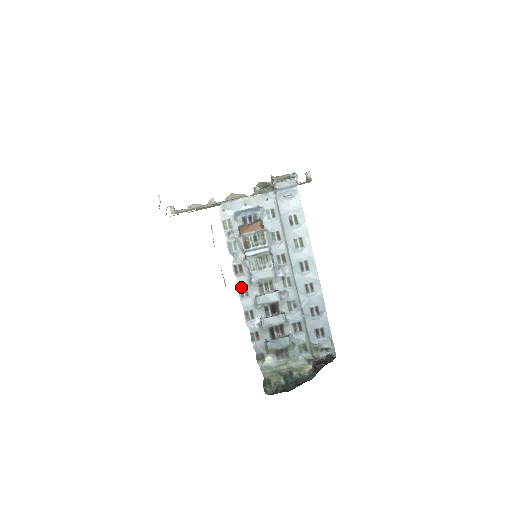
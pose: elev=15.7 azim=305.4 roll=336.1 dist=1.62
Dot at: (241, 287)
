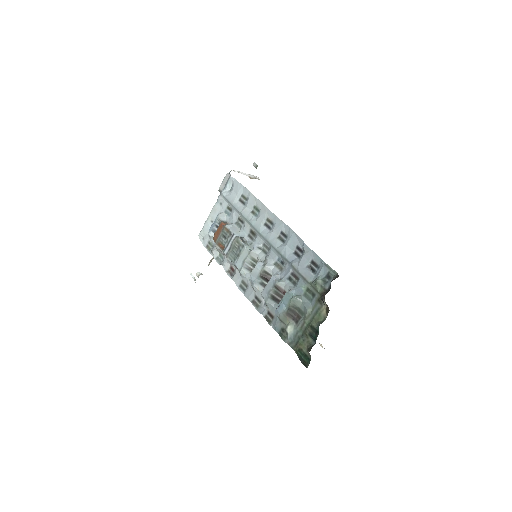
Dot at: (240, 284)
